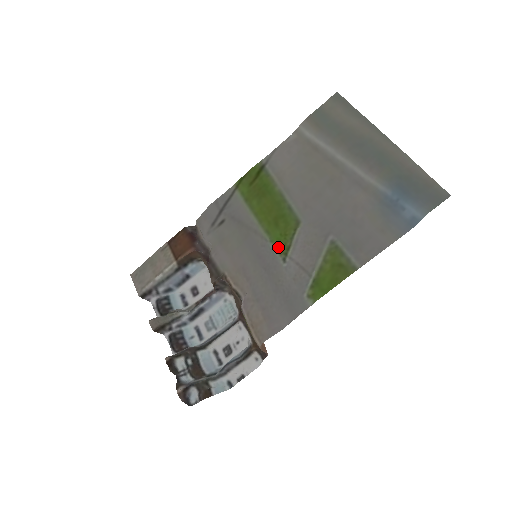
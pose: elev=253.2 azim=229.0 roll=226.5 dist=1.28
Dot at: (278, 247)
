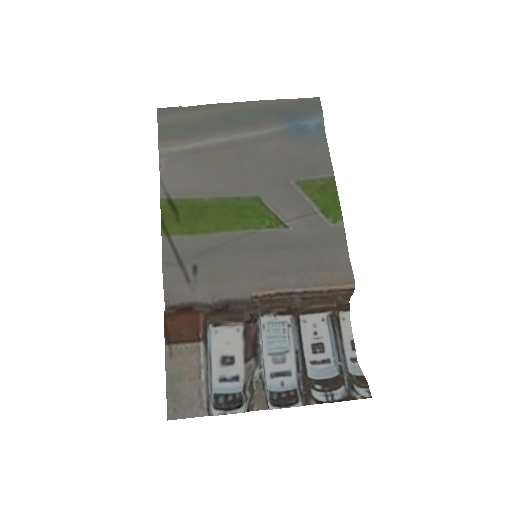
Dot at: (269, 226)
